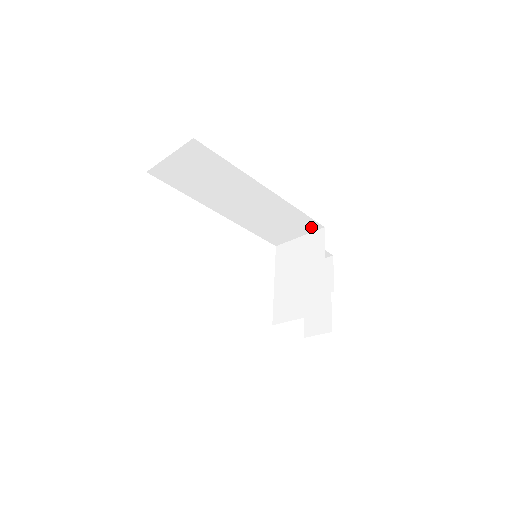
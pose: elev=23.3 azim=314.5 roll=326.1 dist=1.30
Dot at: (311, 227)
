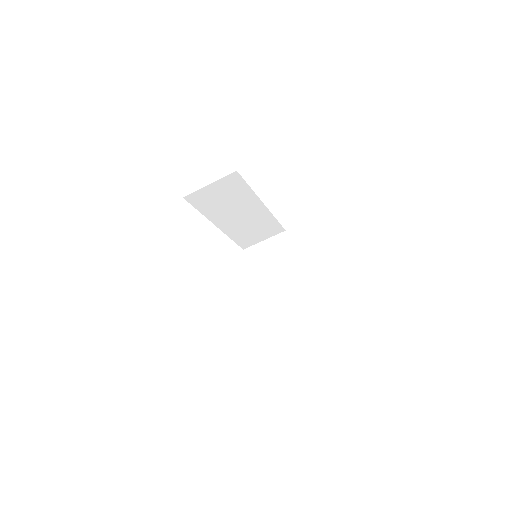
Dot at: (277, 231)
